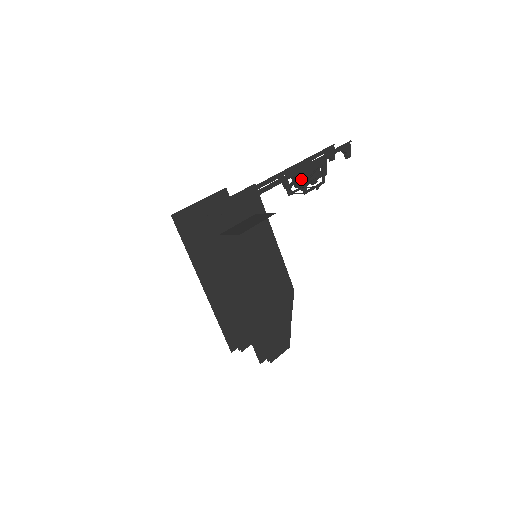
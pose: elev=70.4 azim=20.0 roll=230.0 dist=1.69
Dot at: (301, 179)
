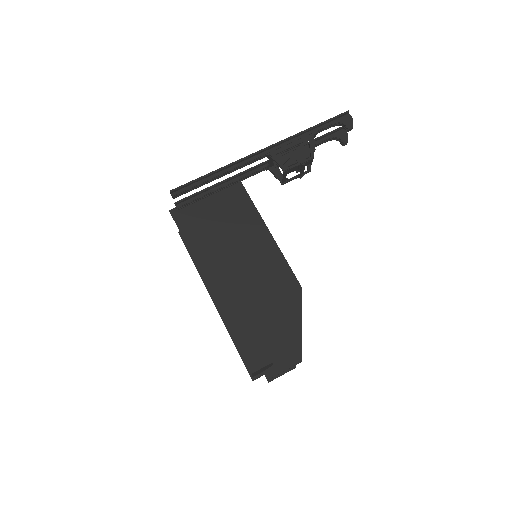
Dot at: (276, 157)
